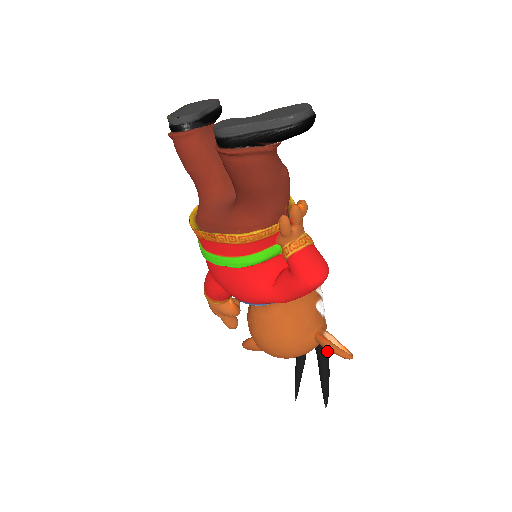
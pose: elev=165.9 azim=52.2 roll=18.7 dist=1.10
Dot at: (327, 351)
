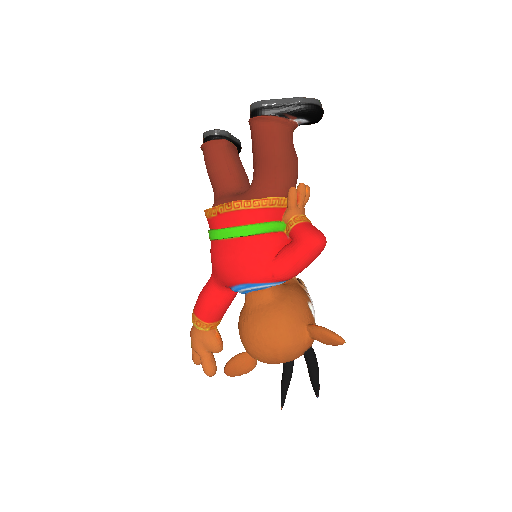
Dot at: occluded
